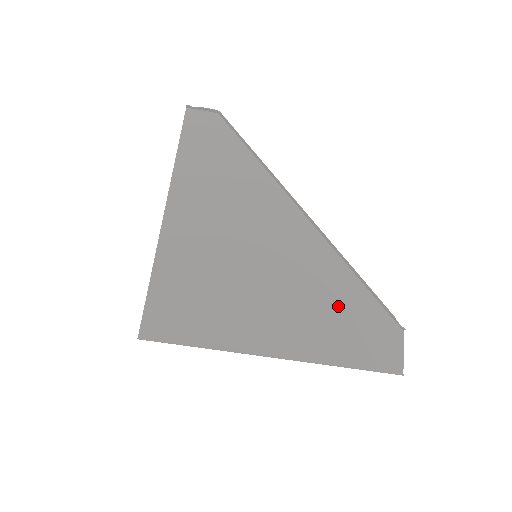
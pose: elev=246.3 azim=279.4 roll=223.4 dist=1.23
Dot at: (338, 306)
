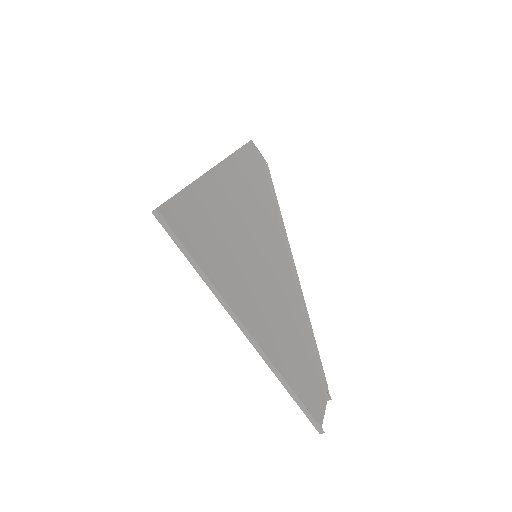
Dot at: (294, 342)
